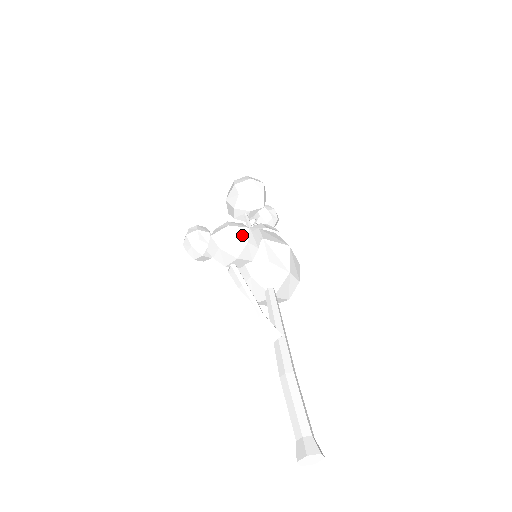
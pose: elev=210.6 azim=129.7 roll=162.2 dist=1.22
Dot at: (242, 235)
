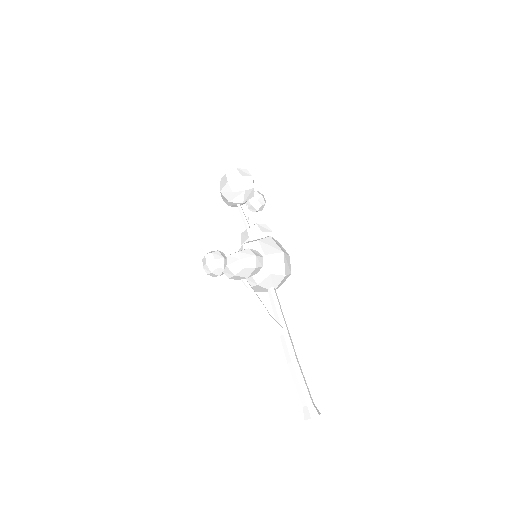
Dot at: (251, 264)
